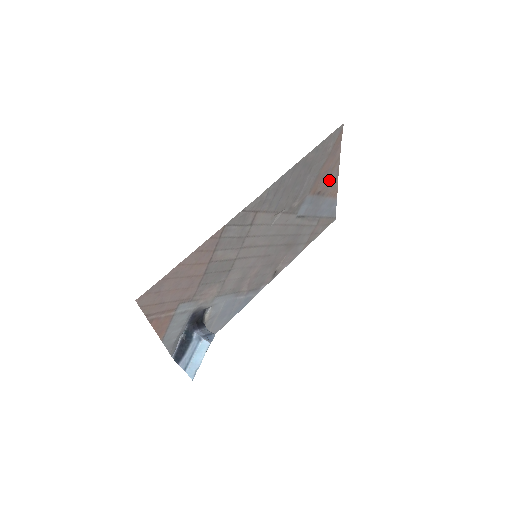
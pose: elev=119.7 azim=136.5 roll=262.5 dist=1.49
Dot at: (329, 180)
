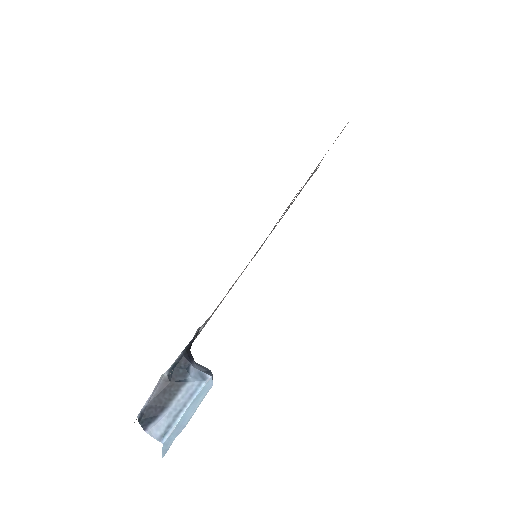
Dot at: occluded
